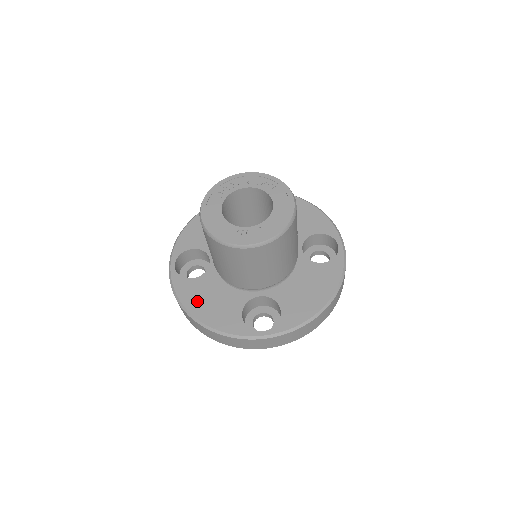
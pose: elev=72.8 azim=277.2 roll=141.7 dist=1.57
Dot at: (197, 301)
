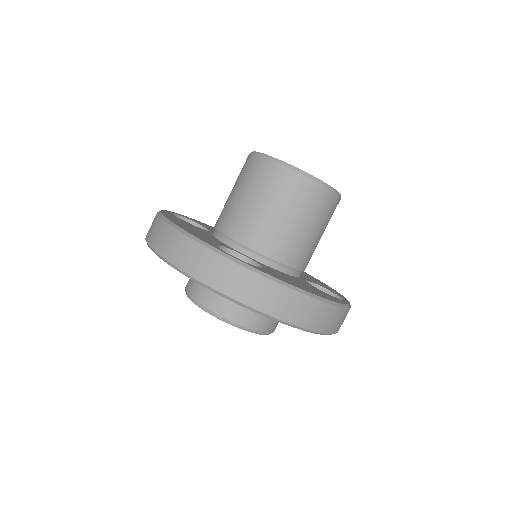
Dot at: (178, 221)
